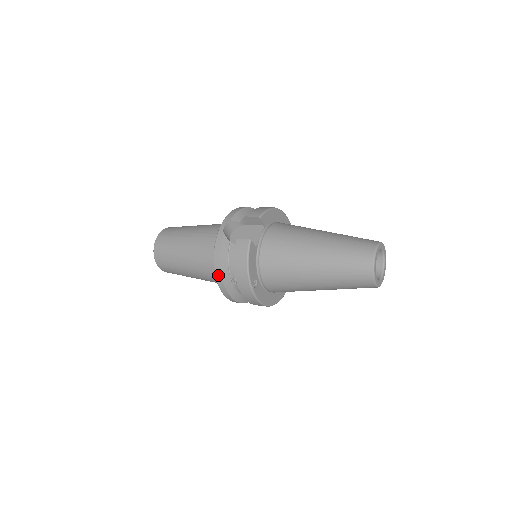
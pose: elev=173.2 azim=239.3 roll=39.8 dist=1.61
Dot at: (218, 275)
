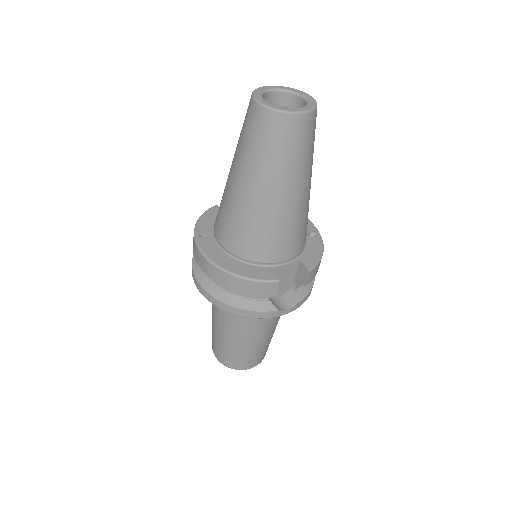
Dot at: occluded
